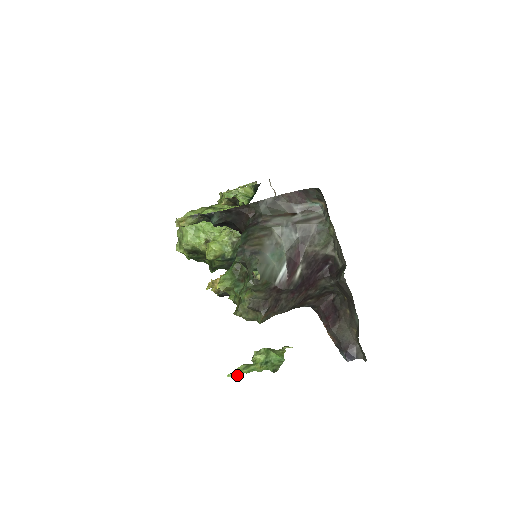
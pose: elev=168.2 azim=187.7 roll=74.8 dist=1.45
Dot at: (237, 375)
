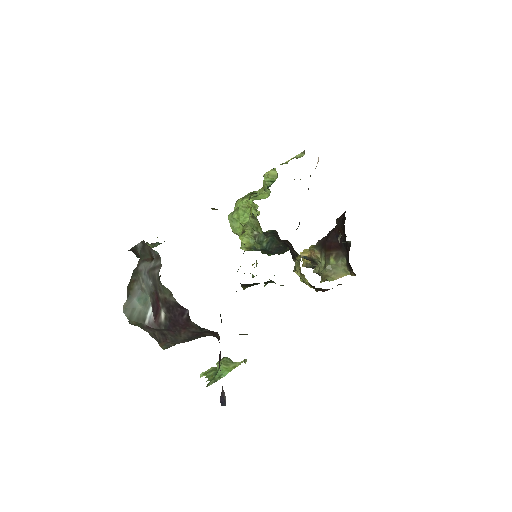
Dot at: (202, 376)
